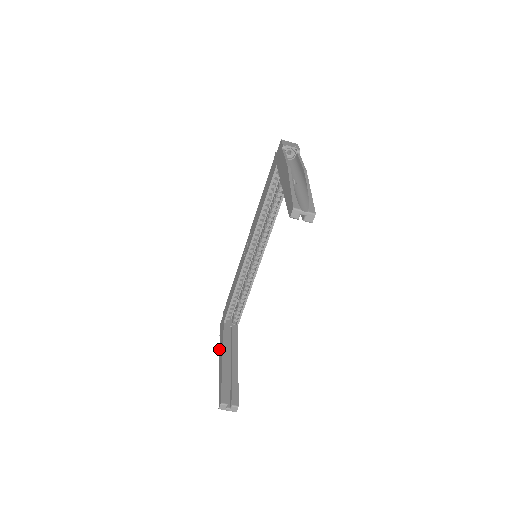
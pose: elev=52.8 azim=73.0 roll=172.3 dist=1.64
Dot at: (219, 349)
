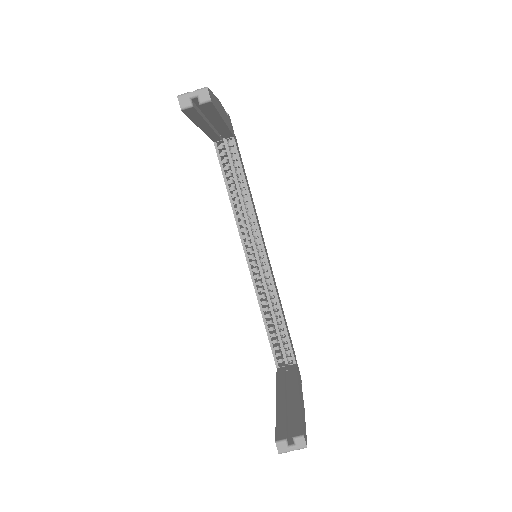
Dot at: occluded
